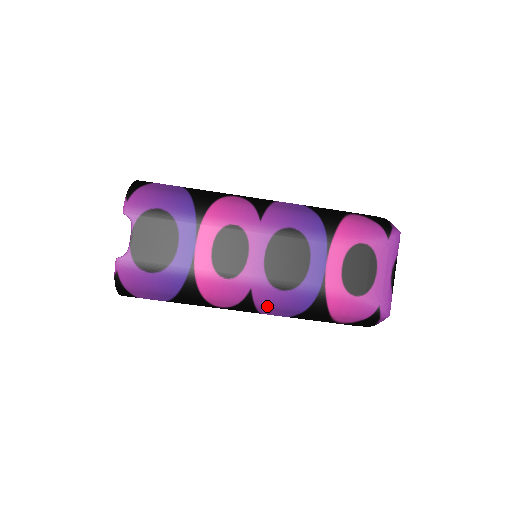
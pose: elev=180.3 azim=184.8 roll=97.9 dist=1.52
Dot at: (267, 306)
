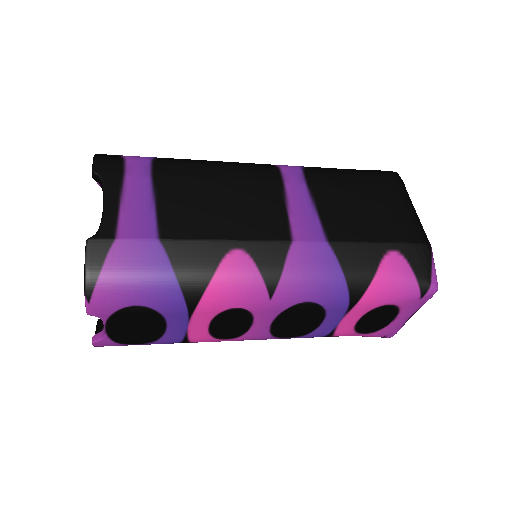
Dot at: occluded
